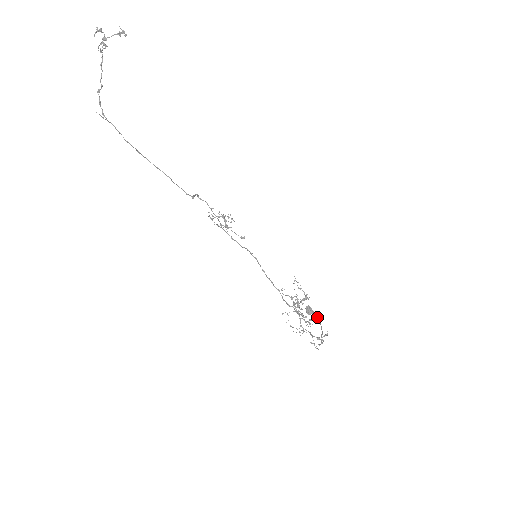
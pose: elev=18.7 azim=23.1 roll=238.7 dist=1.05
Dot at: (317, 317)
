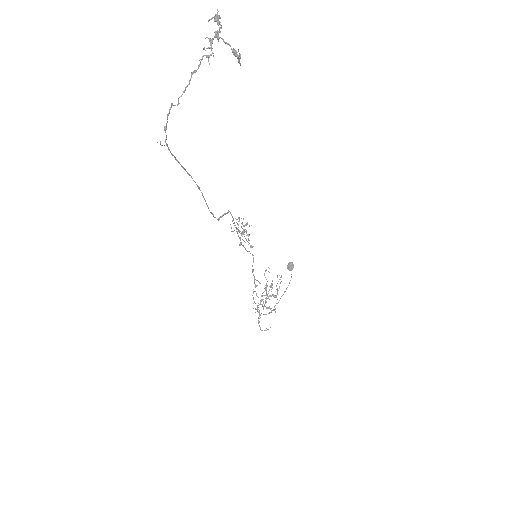
Dot at: (274, 310)
